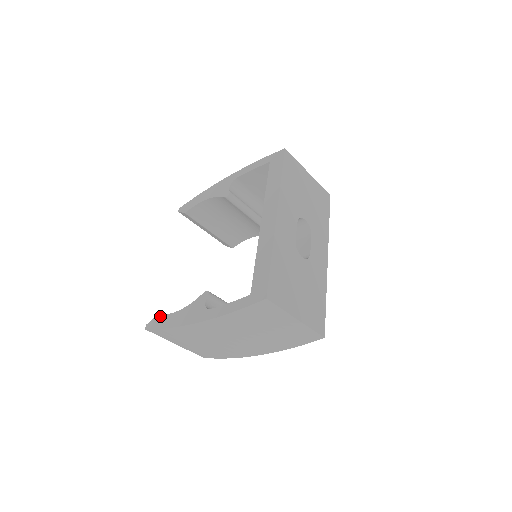
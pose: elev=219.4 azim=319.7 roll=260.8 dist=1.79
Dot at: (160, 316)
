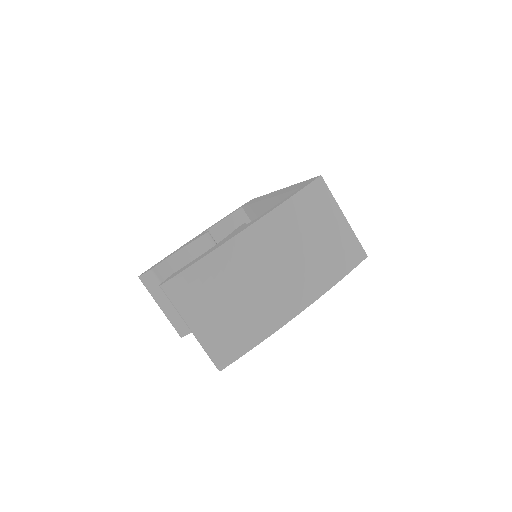
Dot at: (181, 269)
